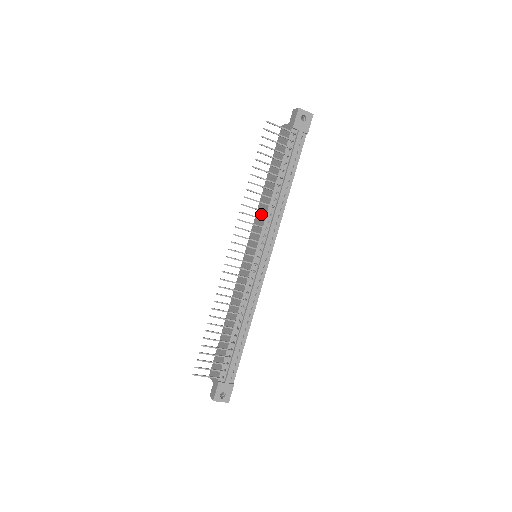
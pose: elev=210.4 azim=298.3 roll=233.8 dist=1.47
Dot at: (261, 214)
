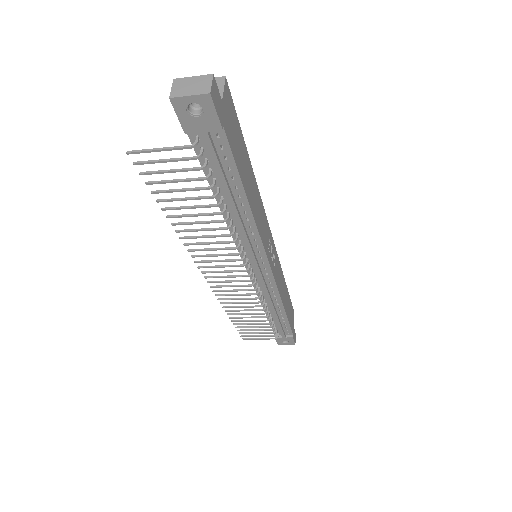
Dot at: occluded
